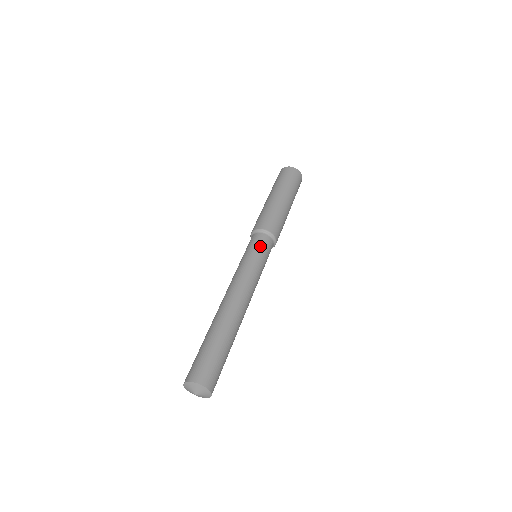
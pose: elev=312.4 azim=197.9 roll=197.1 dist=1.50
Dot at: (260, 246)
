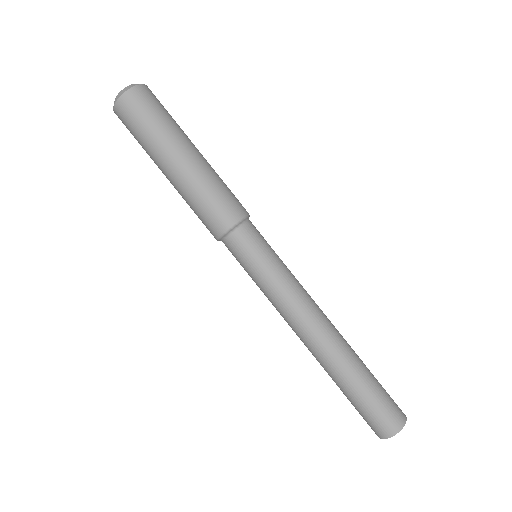
Dot at: (249, 255)
